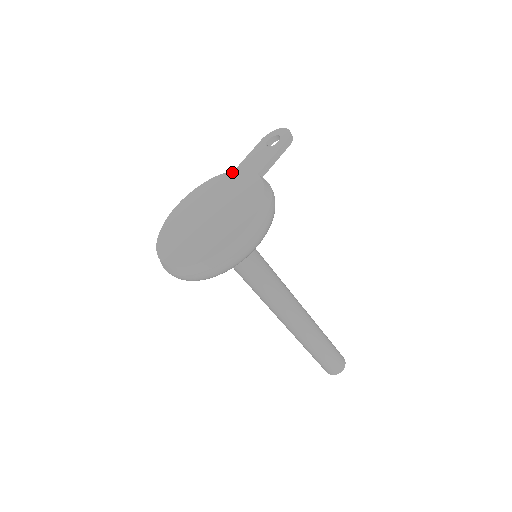
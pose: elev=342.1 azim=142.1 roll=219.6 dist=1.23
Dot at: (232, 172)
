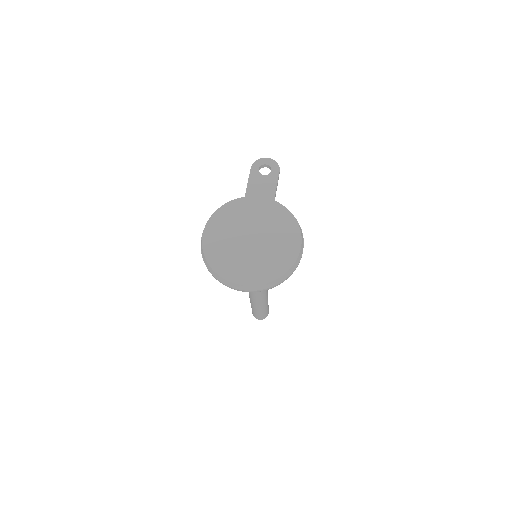
Dot at: (244, 198)
